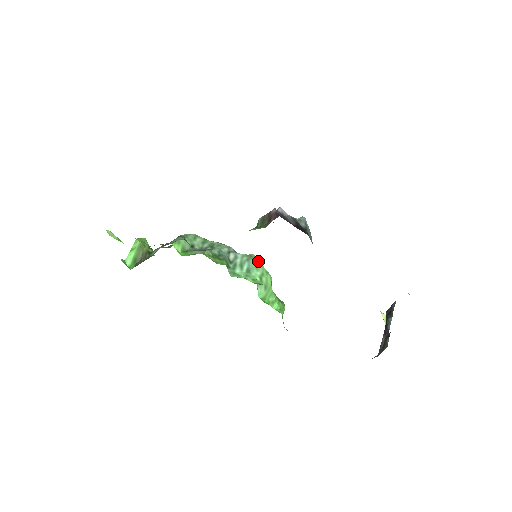
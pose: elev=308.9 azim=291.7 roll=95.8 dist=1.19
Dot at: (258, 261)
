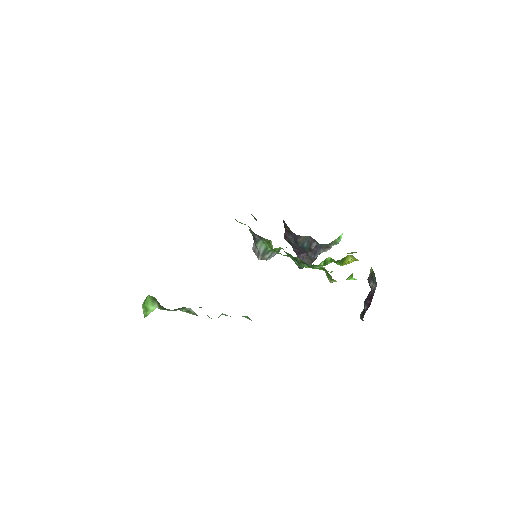
Dot at: occluded
